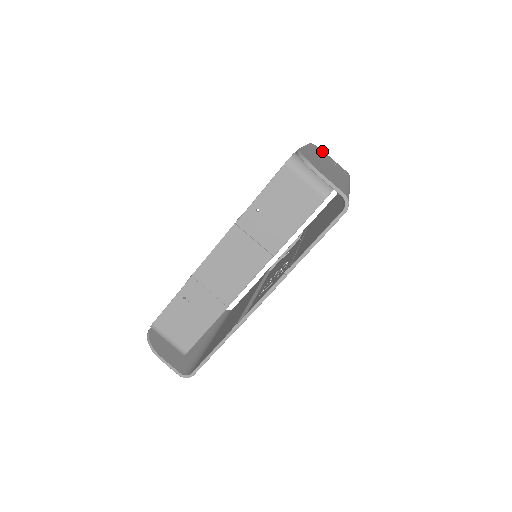
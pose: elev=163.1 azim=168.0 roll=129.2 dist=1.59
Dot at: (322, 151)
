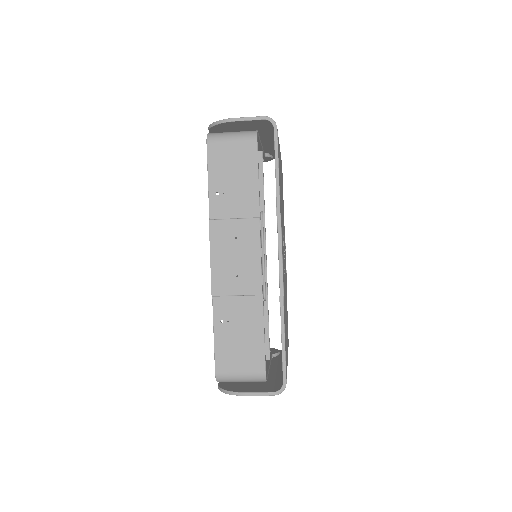
Dot at: occluded
